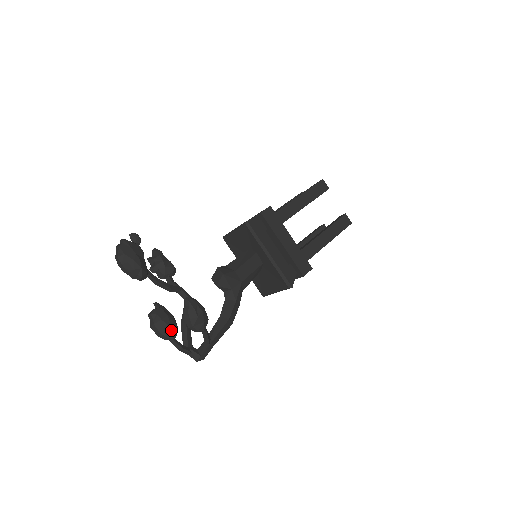
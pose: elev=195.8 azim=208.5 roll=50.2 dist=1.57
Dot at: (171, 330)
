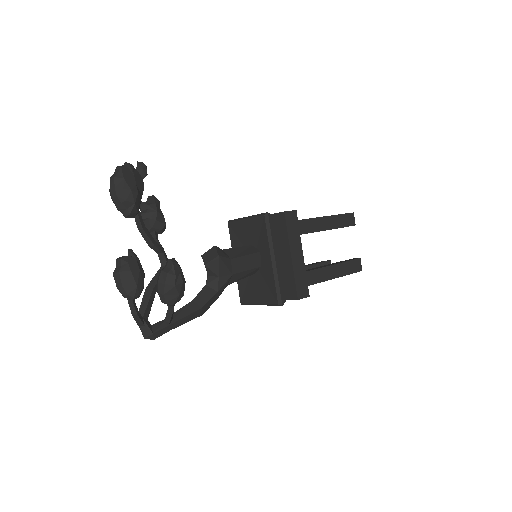
Dot at: (136, 288)
